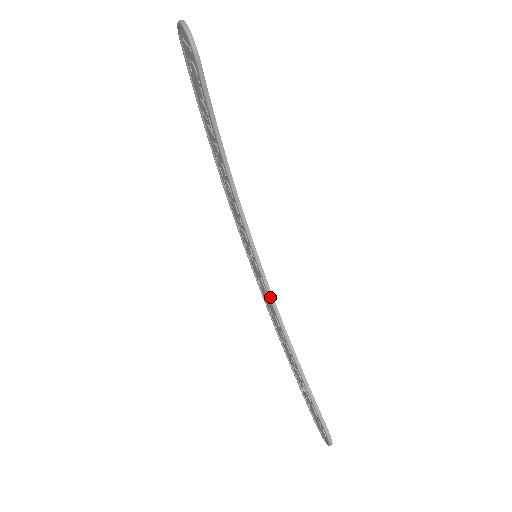
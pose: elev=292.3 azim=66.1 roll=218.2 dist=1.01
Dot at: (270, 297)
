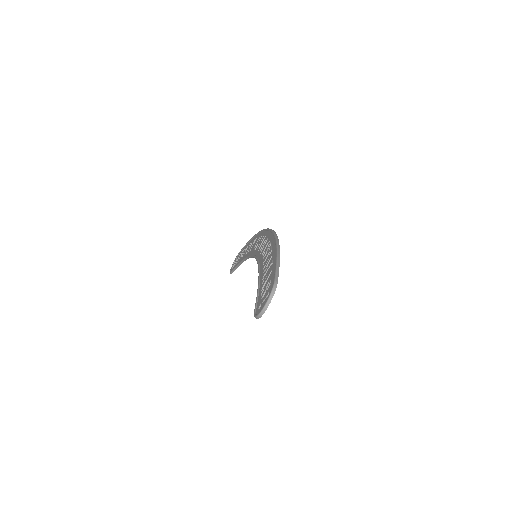
Dot at: (250, 257)
